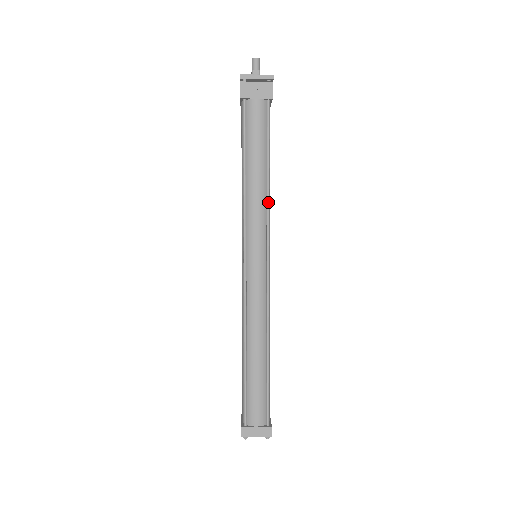
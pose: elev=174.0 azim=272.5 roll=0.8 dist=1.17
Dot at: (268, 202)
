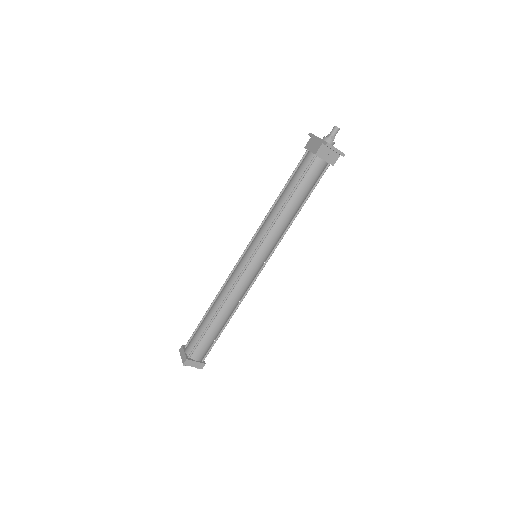
Dot at: occluded
